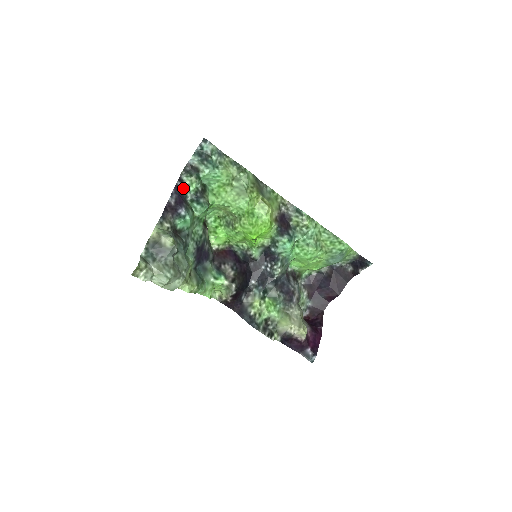
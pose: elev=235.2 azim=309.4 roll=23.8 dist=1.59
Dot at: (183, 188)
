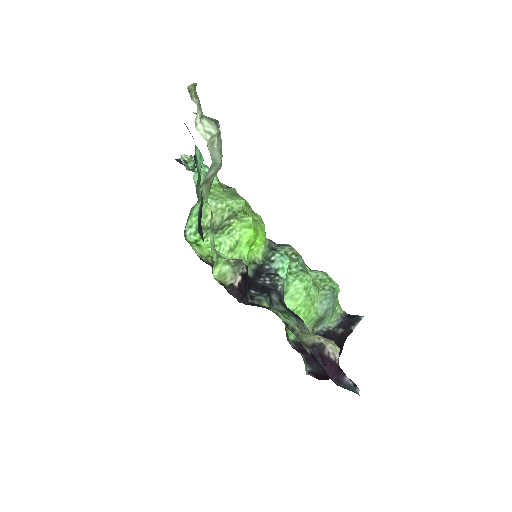
Dot at: occluded
